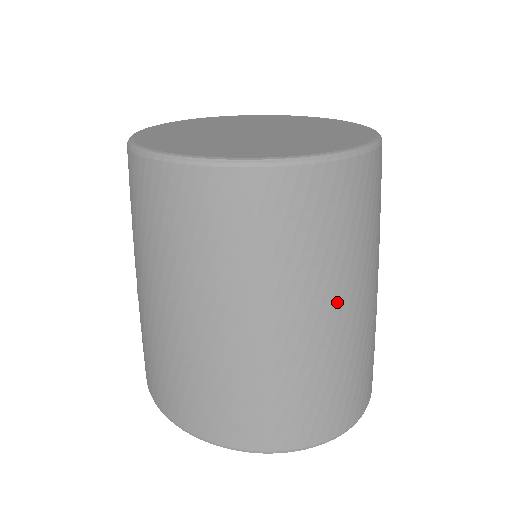
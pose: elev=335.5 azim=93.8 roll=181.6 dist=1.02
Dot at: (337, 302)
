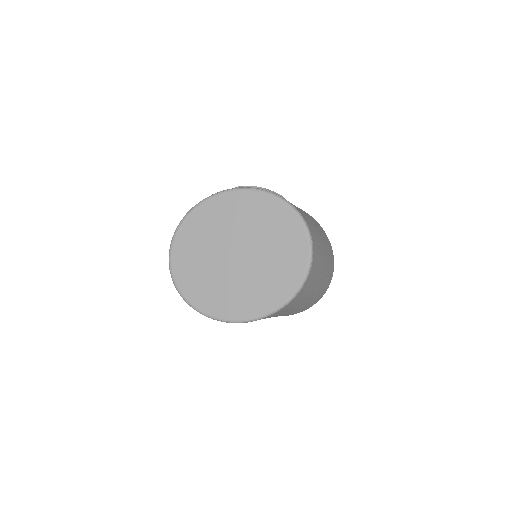
Dot at: occluded
